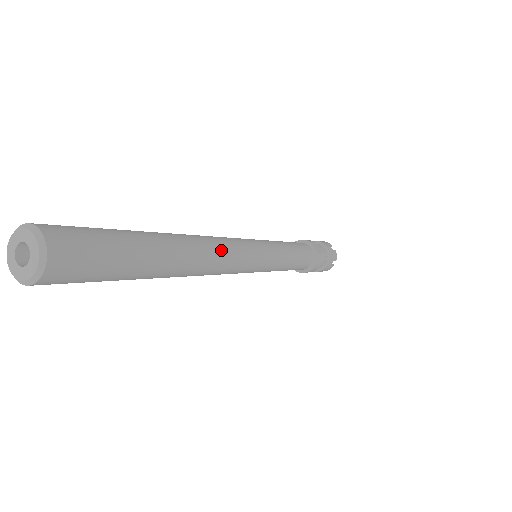
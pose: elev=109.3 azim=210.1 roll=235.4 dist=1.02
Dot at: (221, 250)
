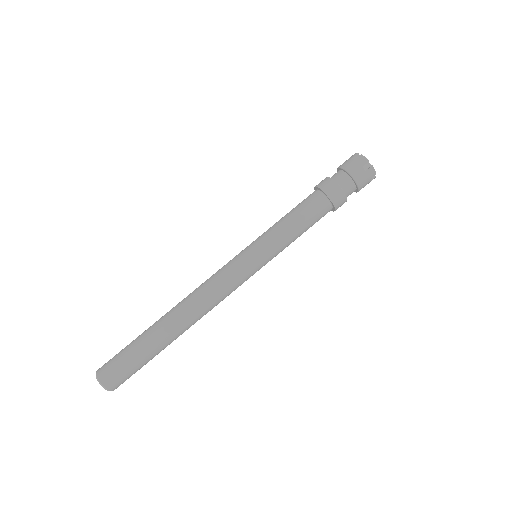
Dot at: (207, 304)
